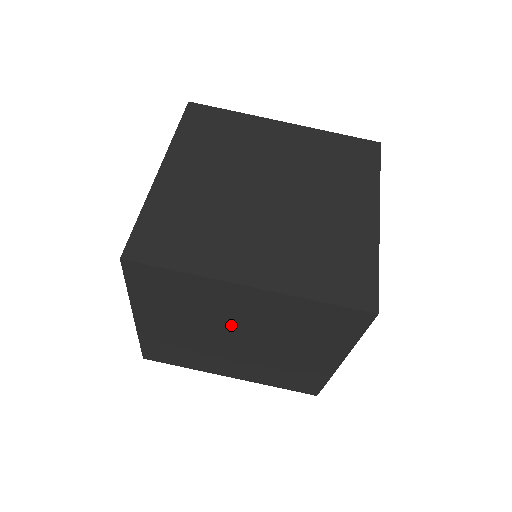
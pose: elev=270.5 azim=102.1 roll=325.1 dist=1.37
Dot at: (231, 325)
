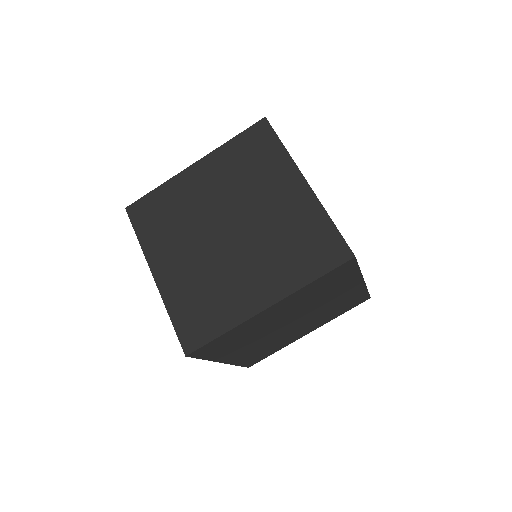
Dot at: (279, 323)
